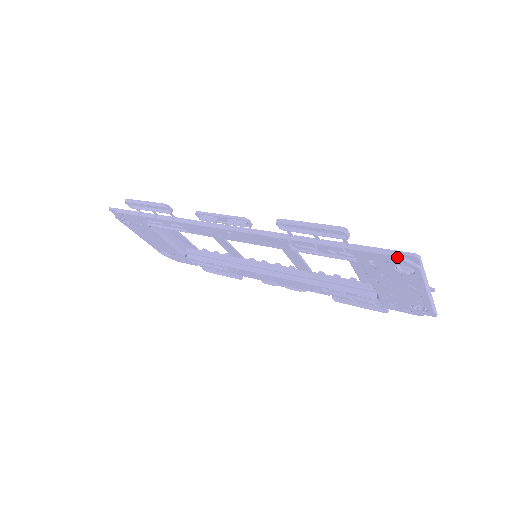
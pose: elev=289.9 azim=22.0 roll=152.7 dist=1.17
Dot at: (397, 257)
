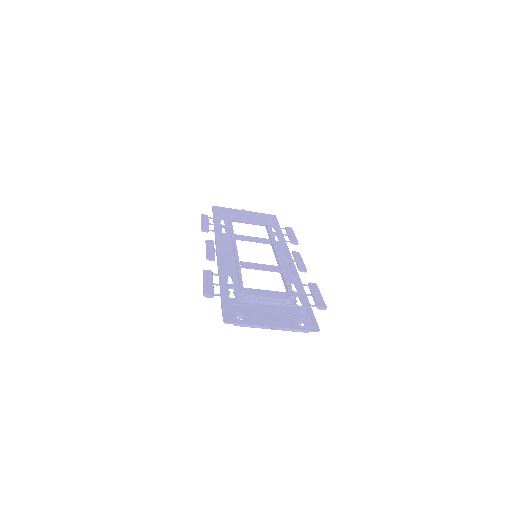
Dot at: (223, 317)
